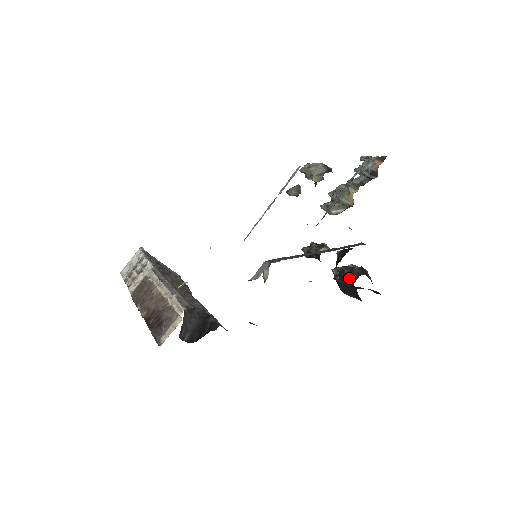
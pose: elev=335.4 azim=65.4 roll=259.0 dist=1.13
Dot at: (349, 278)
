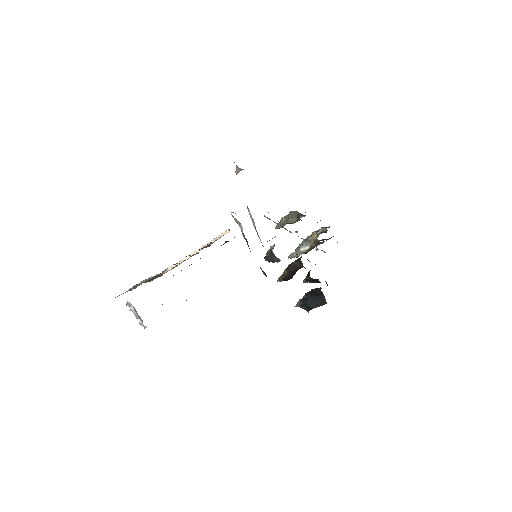
Dot at: (315, 291)
